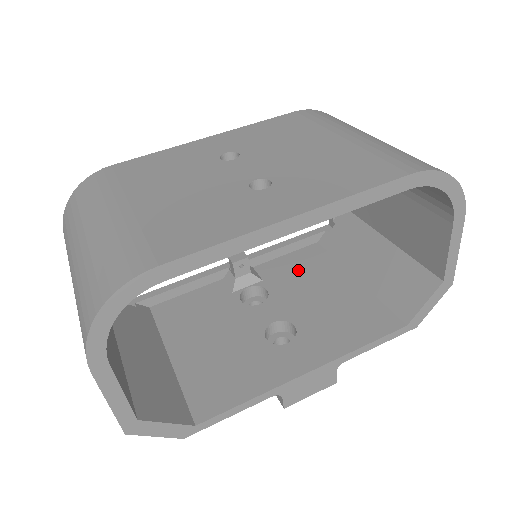
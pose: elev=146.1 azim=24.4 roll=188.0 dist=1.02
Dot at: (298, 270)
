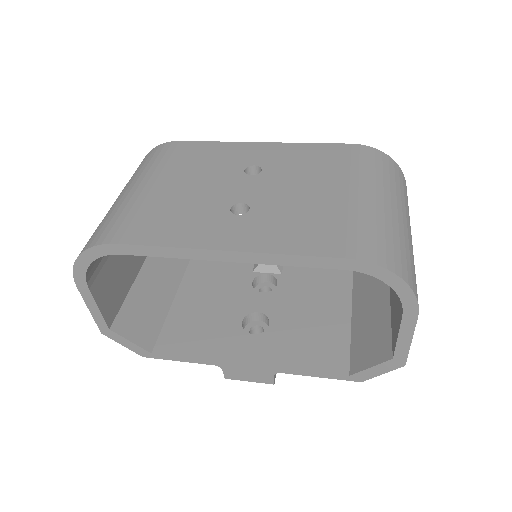
Dot at: (314, 280)
